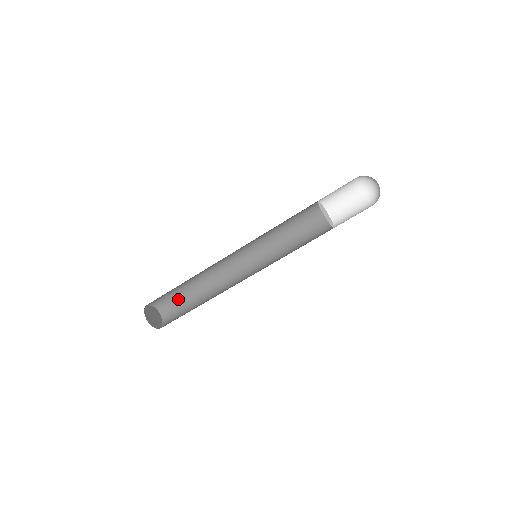
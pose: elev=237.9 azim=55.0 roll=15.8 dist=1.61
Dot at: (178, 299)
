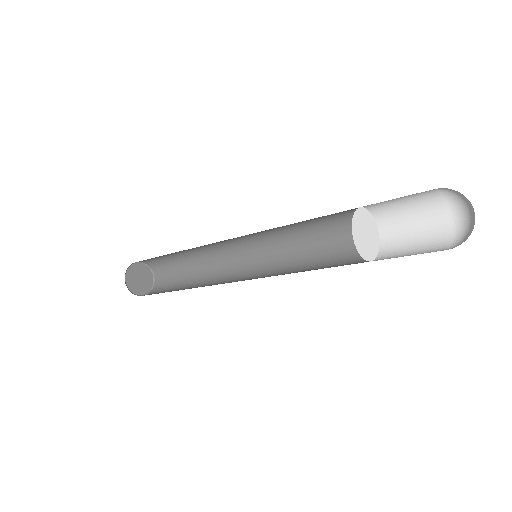
Dot at: (155, 257)
